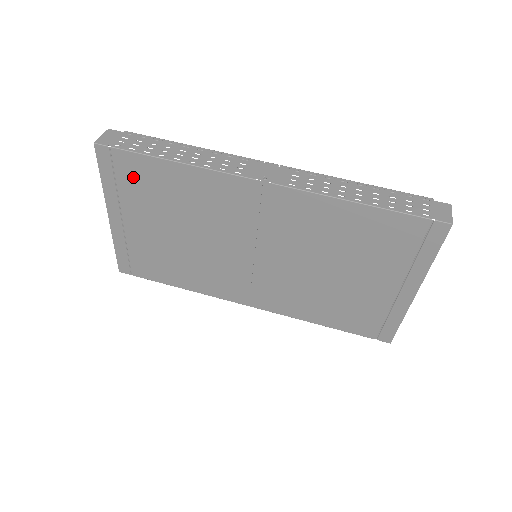
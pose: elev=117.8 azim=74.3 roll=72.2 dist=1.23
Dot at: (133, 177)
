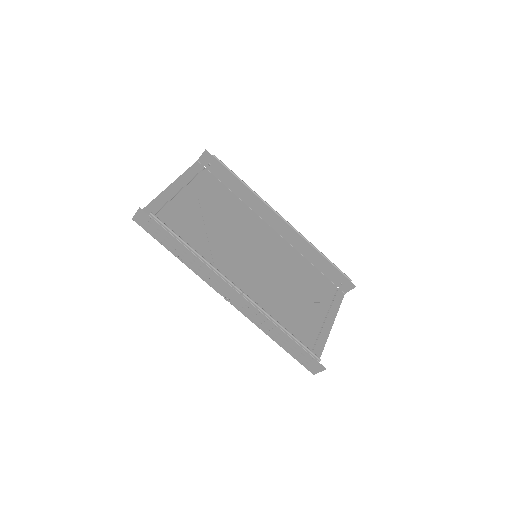
Dot at: occluded
